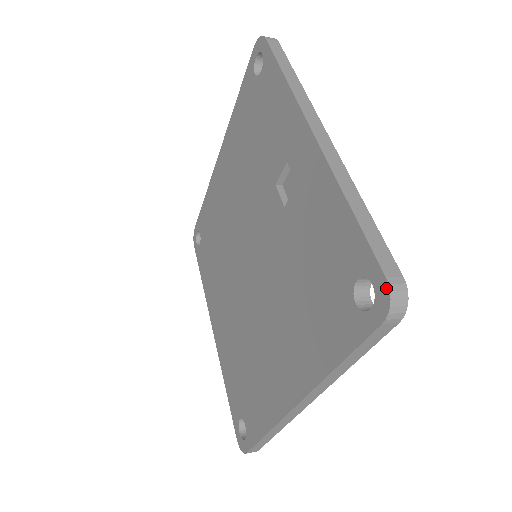
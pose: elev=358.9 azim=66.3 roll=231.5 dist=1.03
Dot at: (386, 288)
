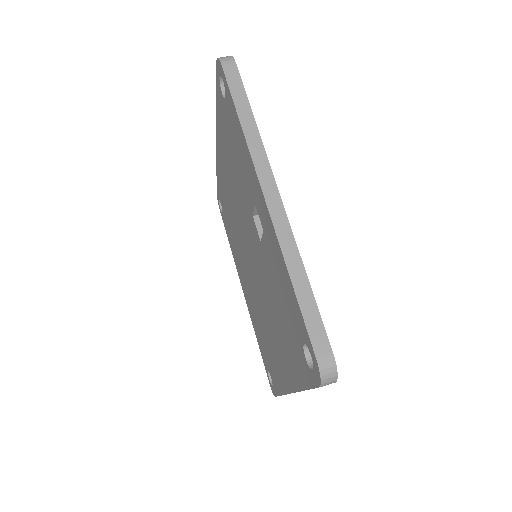
Dot at: (317, 366)
